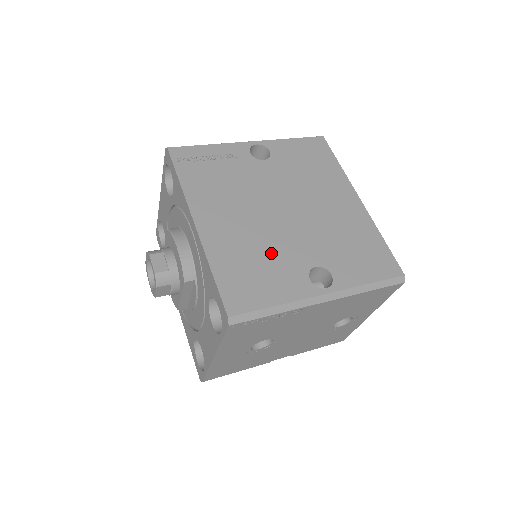
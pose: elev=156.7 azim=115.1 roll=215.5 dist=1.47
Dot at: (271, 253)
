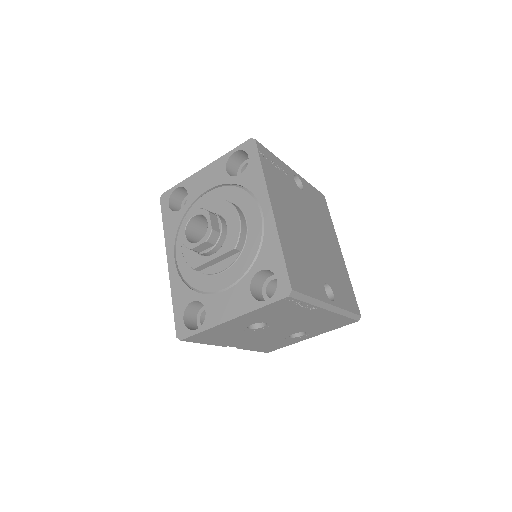
Dot at: (308, 258)
